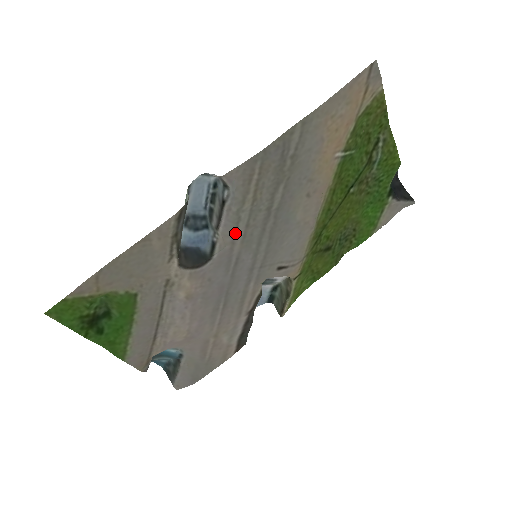
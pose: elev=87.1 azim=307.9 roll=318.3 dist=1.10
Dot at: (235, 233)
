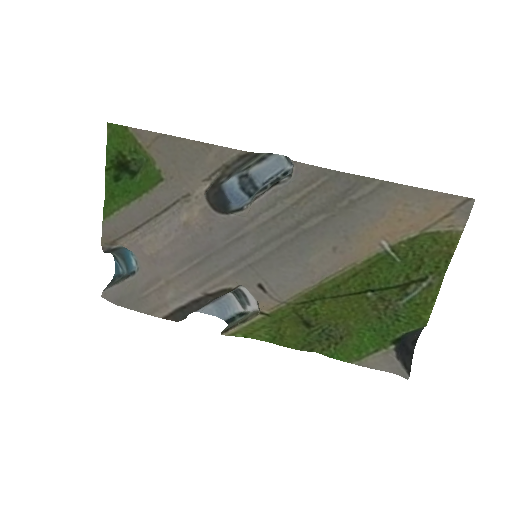
Dot at: (261, 213)
